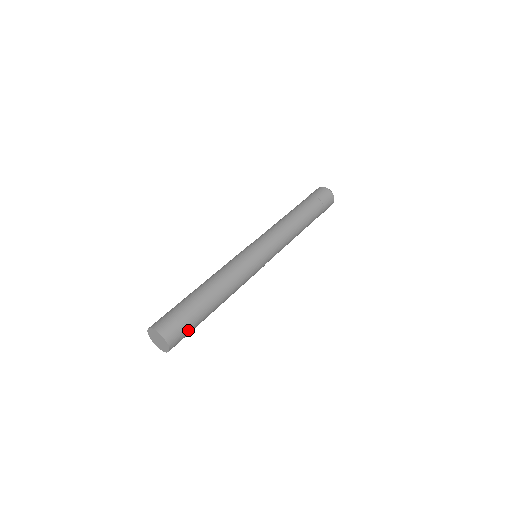
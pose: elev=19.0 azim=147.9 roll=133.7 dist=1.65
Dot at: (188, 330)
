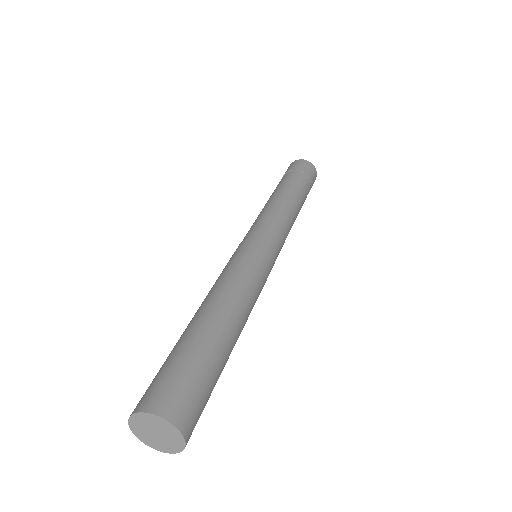
Dot at: (187, 375)
